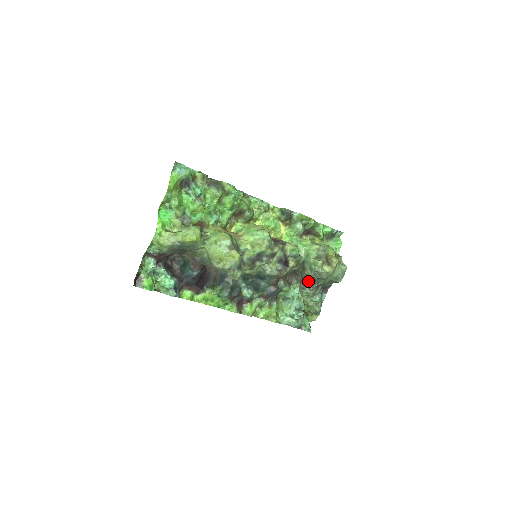
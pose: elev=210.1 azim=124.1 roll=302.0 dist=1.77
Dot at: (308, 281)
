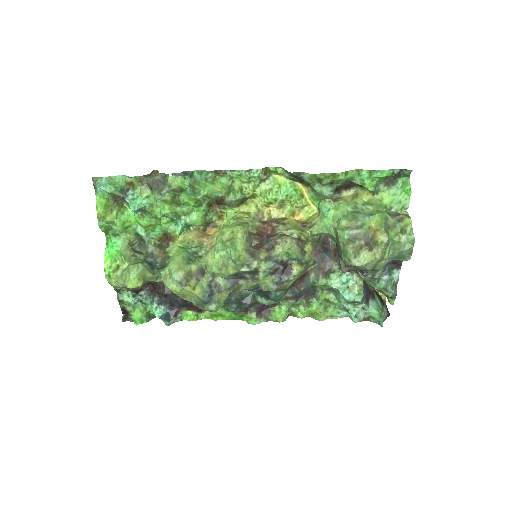
Dot at: occluded
